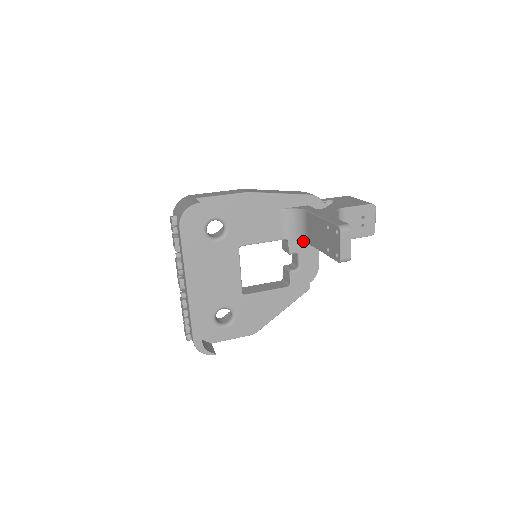
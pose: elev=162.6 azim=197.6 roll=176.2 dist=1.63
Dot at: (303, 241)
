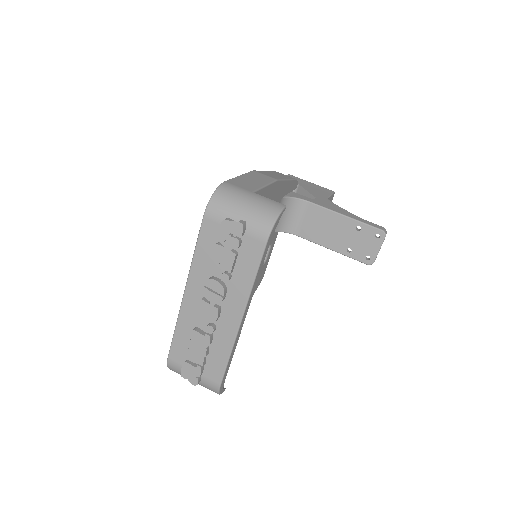
Dot at: (290, 233)
